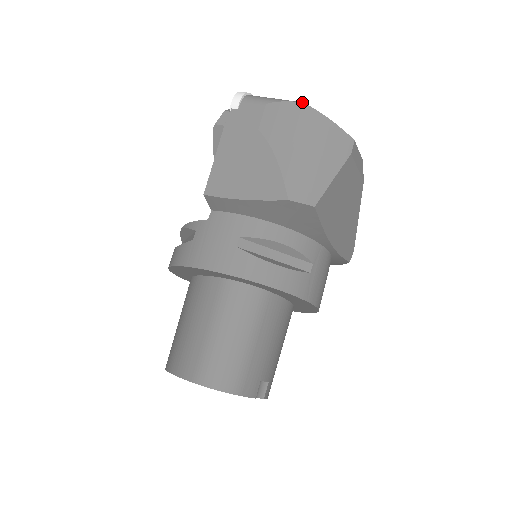
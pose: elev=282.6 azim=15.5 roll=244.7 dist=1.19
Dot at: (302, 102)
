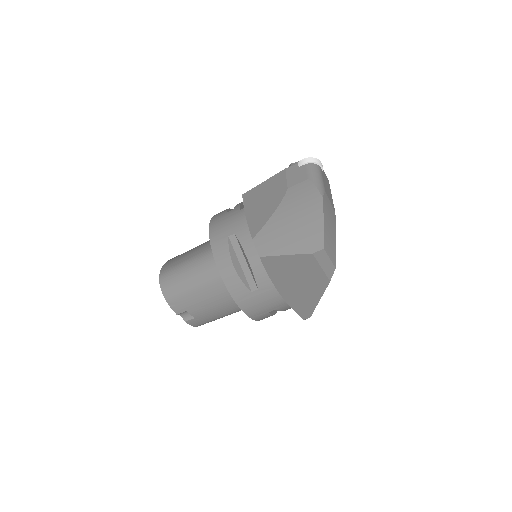
Dot at: (323, 197)
